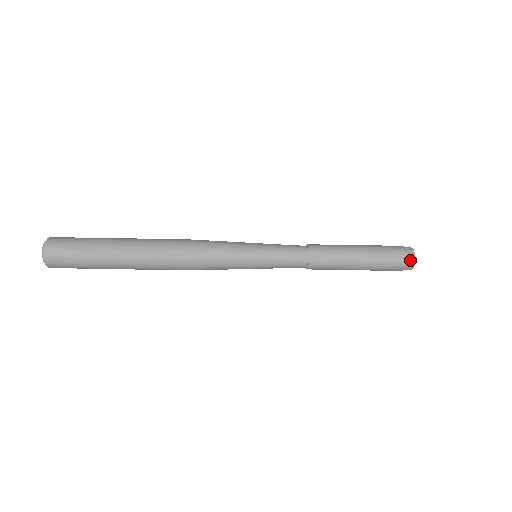
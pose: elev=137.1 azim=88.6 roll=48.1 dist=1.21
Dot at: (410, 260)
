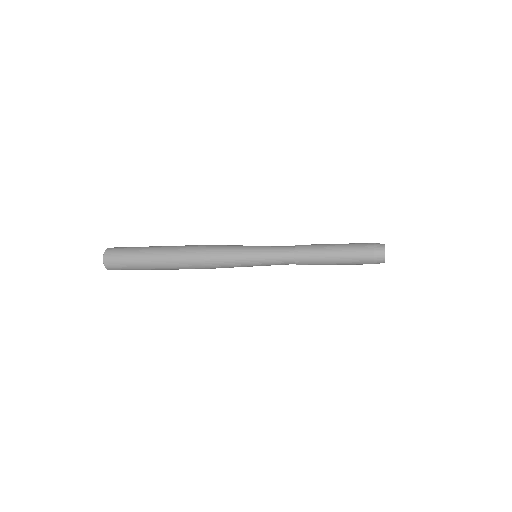
Dot at: (380, 248)
